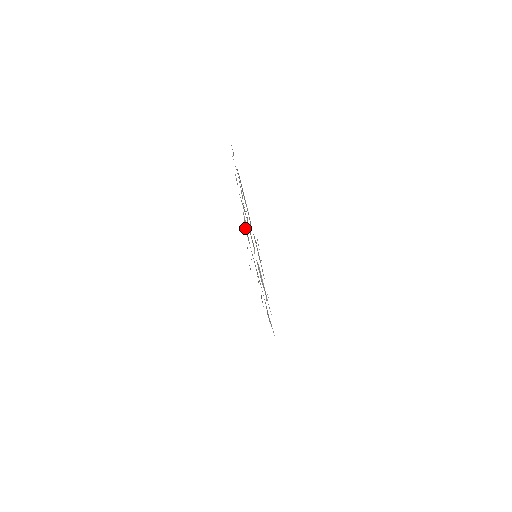
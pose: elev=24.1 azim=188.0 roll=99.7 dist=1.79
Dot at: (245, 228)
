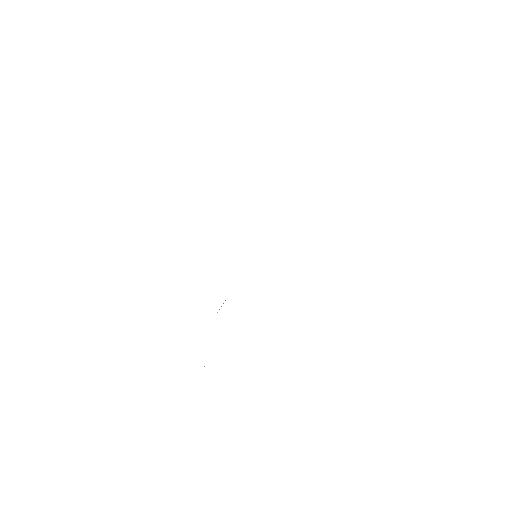
Dot at: occluded
